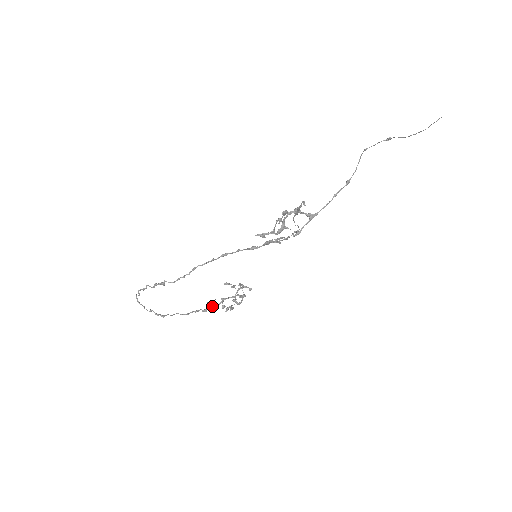
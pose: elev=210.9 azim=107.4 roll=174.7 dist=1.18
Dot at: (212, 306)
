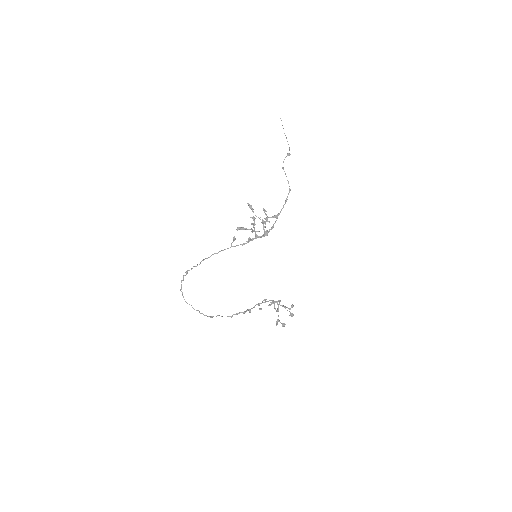
Dot at: (249, 309)
